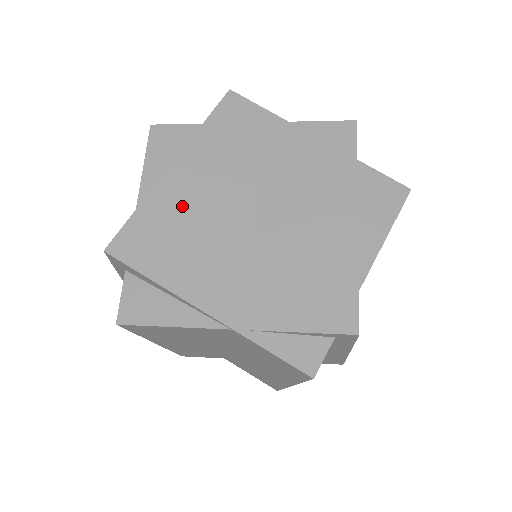
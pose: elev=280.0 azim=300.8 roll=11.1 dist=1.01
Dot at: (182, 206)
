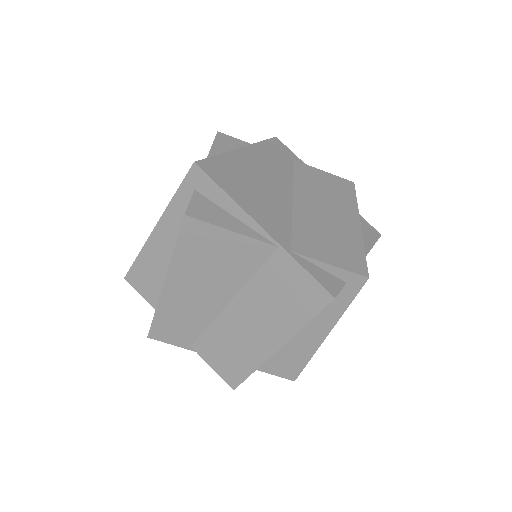
Dot at: (247, 169)
